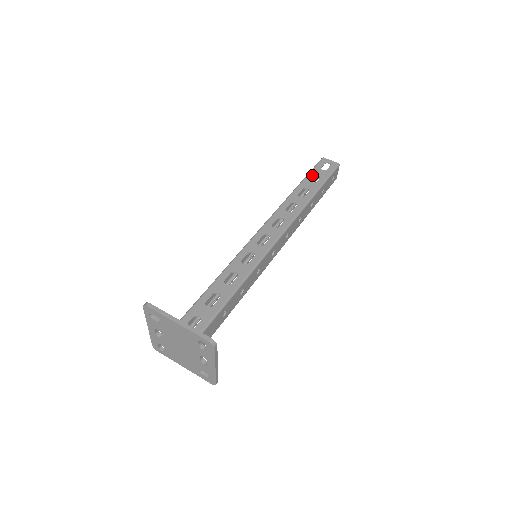
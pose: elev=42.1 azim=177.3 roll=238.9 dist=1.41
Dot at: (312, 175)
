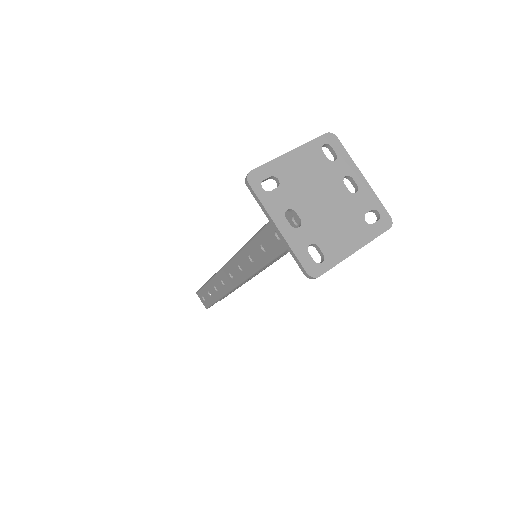
Dot at: occluded
